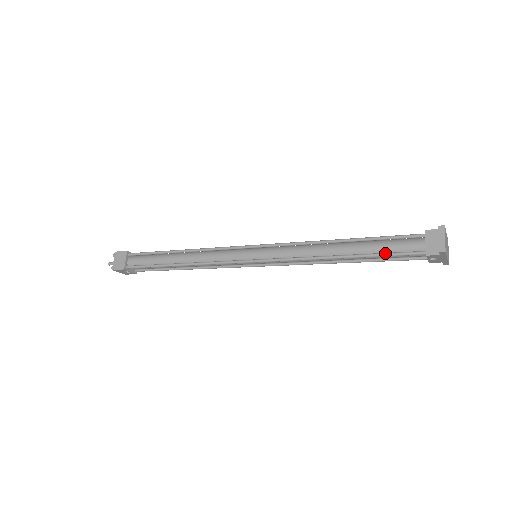
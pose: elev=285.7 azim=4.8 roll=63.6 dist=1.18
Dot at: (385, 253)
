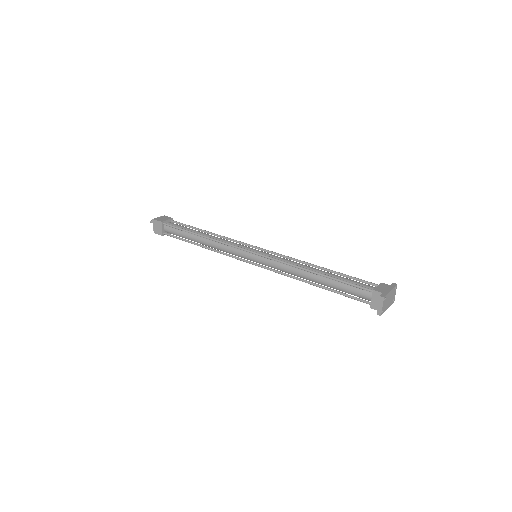
Dot at: (344, 294)
